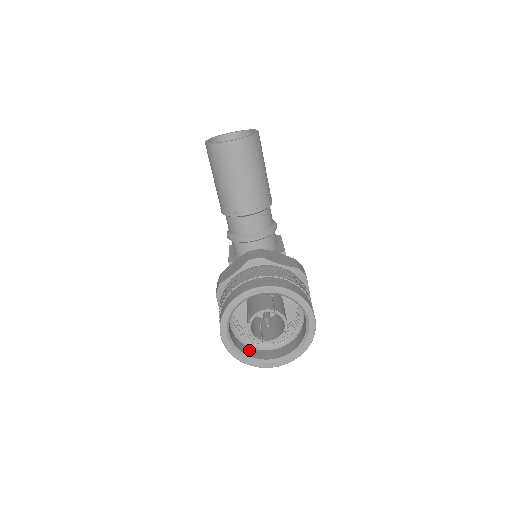
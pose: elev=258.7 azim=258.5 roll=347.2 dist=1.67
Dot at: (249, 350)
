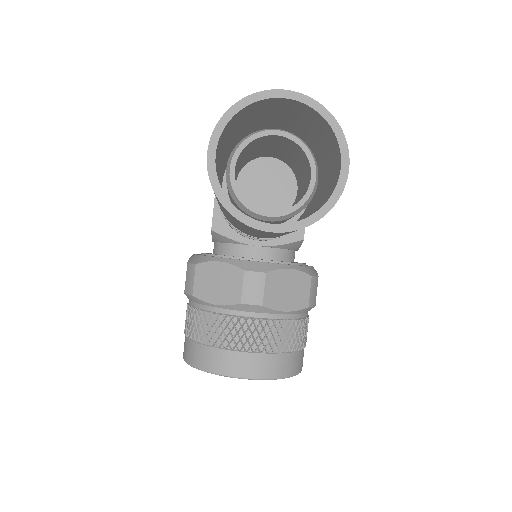
Dot at: occluded
